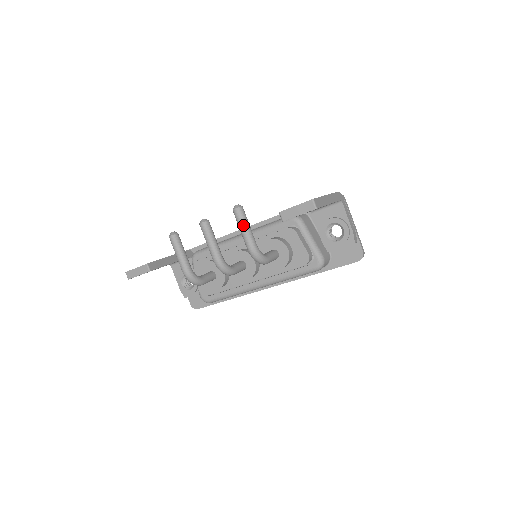
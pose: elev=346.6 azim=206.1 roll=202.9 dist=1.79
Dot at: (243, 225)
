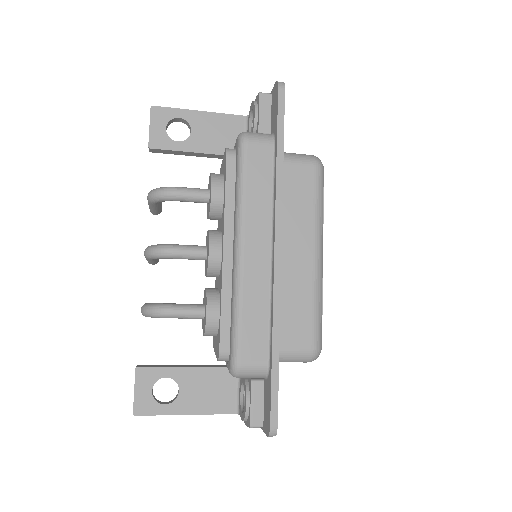
Dot at: occluded
